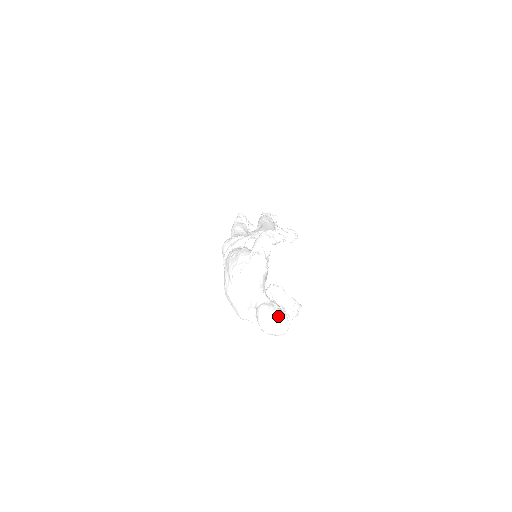
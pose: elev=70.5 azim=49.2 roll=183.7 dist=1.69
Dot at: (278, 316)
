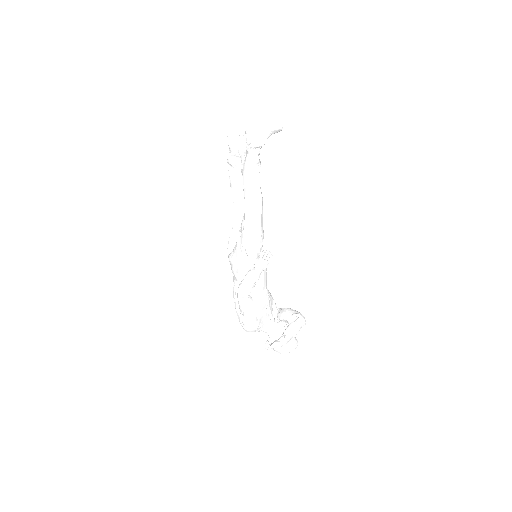
Dot at: (282, 352)
